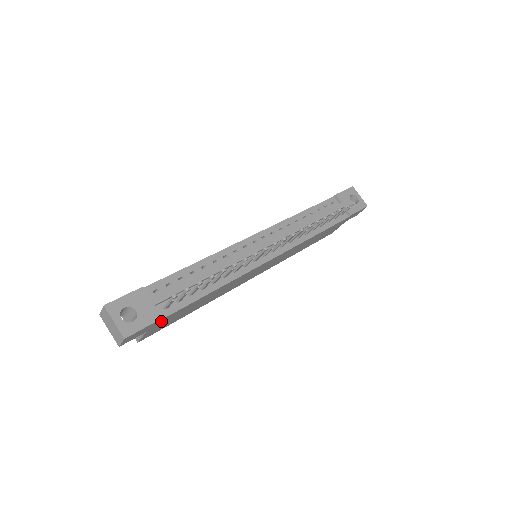
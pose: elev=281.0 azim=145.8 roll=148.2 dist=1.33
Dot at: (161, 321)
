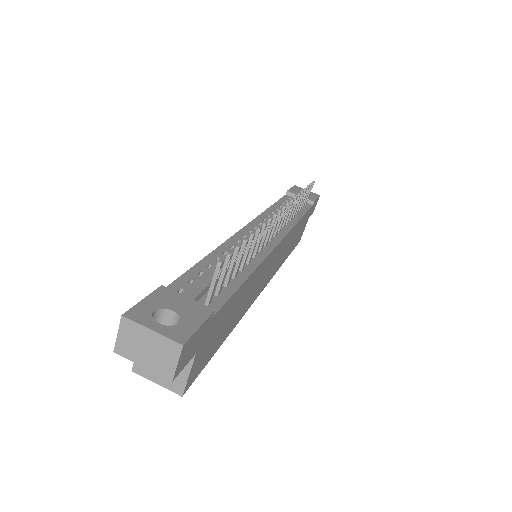
Dot at: (210, 326)
